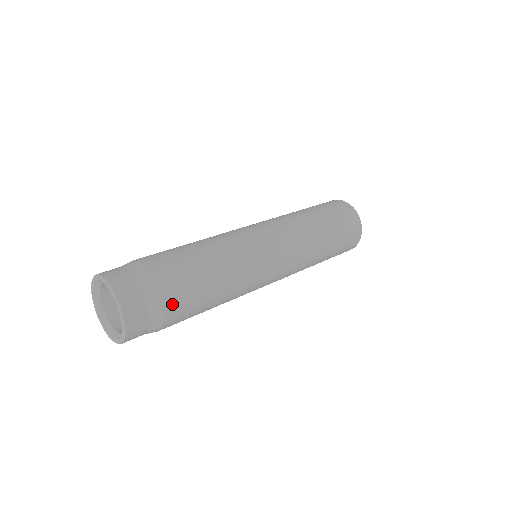
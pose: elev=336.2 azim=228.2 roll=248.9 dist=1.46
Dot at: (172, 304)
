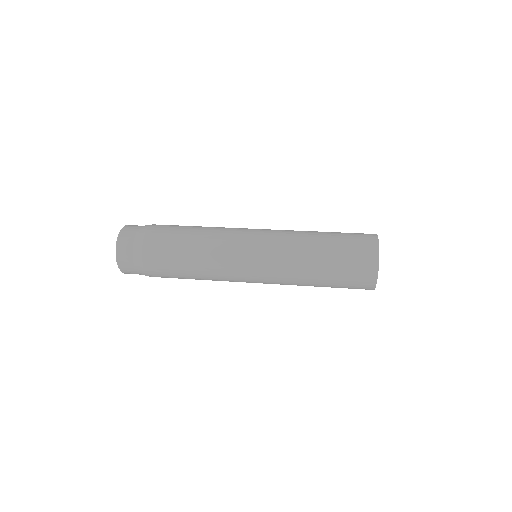
Dot at: (152, 233)
